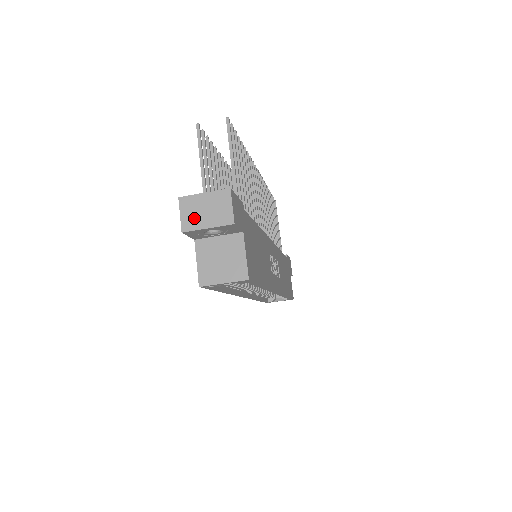
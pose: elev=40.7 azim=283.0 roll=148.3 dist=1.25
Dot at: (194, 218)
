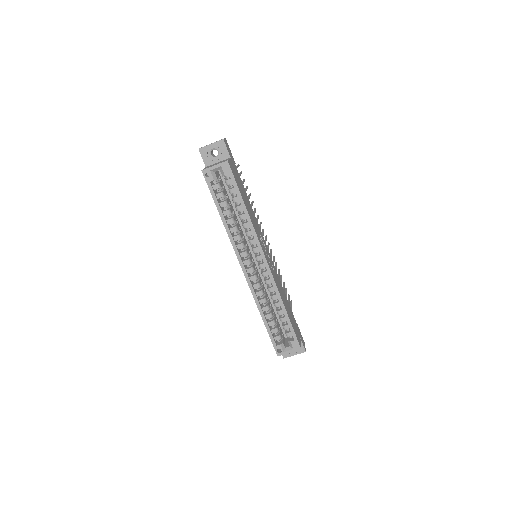
Dot at: occluded
